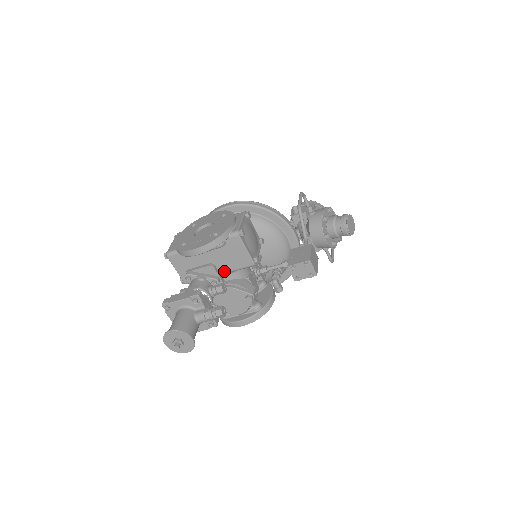
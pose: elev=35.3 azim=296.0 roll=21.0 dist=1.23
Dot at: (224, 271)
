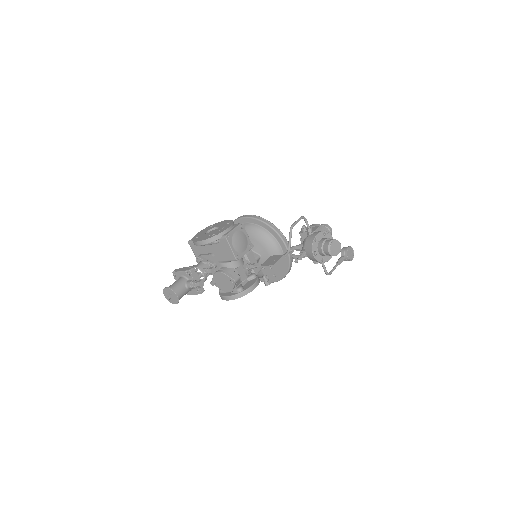
Dot at: (220, 260)
